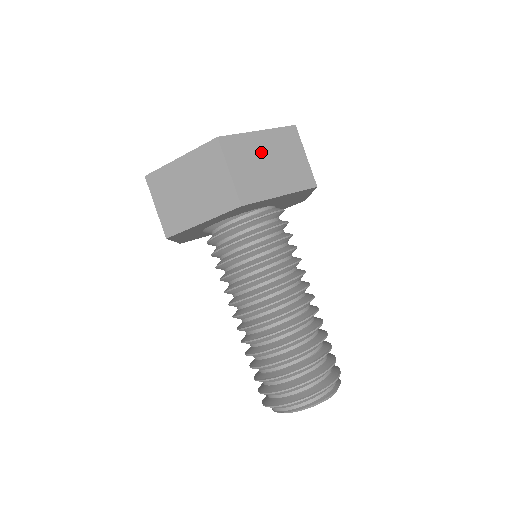
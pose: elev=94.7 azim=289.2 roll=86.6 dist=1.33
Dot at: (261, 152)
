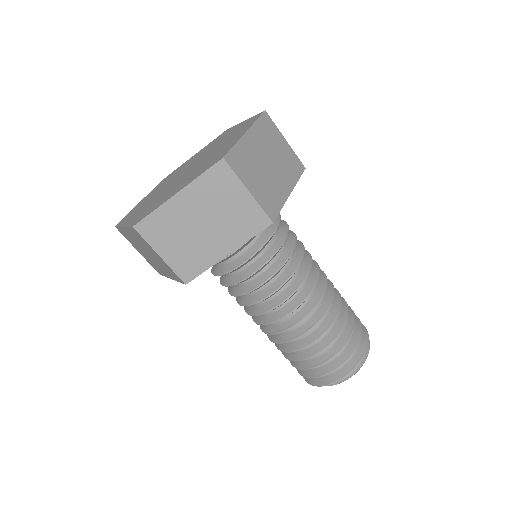
Dot at: (258, 155)
